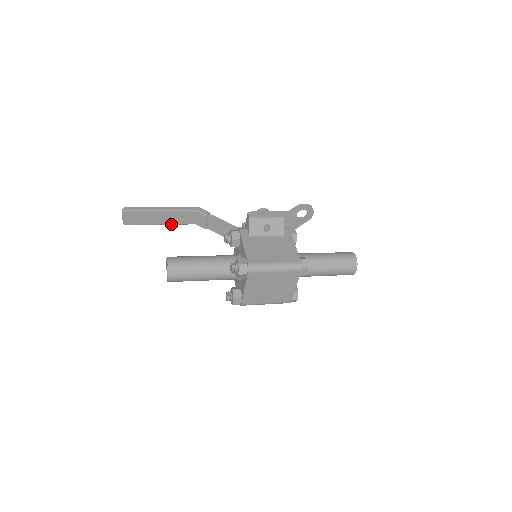
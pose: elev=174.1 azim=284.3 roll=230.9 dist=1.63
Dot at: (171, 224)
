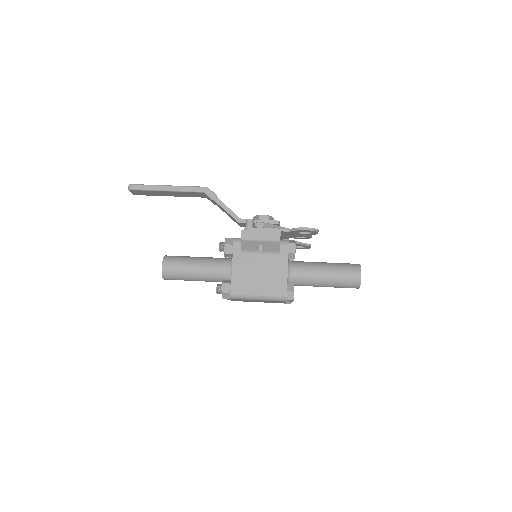
Dot at: (181, 196)
